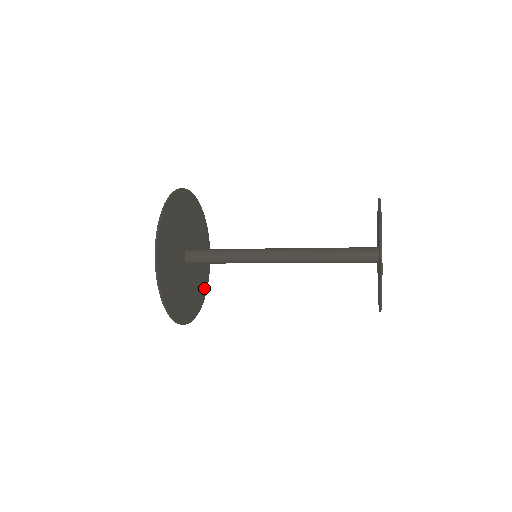
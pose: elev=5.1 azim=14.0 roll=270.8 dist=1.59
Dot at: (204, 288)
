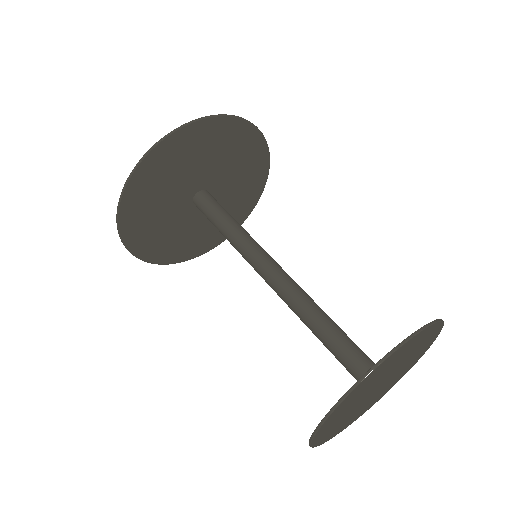
Dot at: (169, 256)
